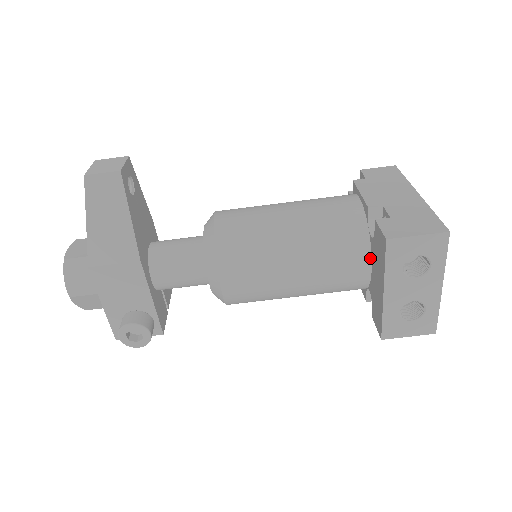
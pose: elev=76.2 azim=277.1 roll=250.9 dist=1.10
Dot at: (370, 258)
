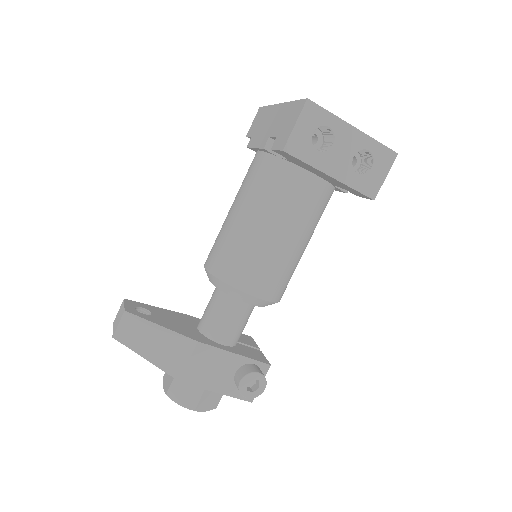
Dot at: (304, 170)
